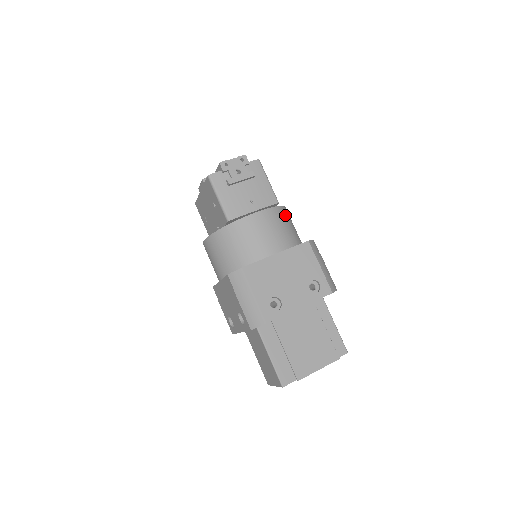
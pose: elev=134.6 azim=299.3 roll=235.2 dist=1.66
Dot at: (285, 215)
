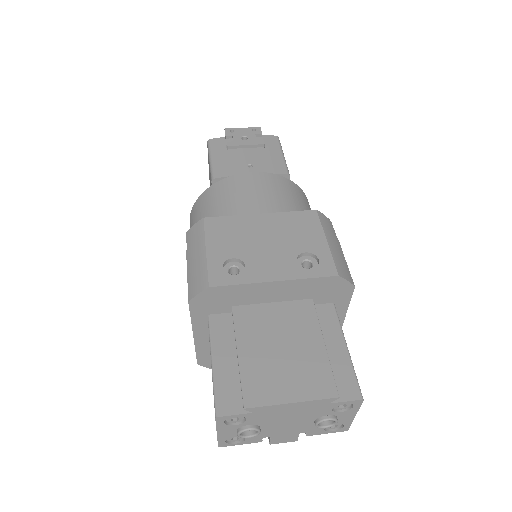
Dot at: (296, 192)
